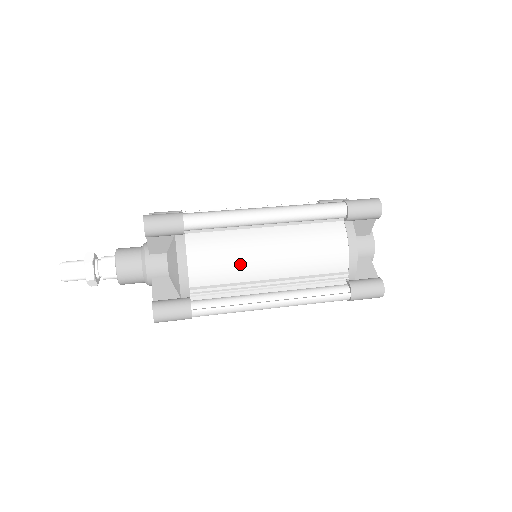
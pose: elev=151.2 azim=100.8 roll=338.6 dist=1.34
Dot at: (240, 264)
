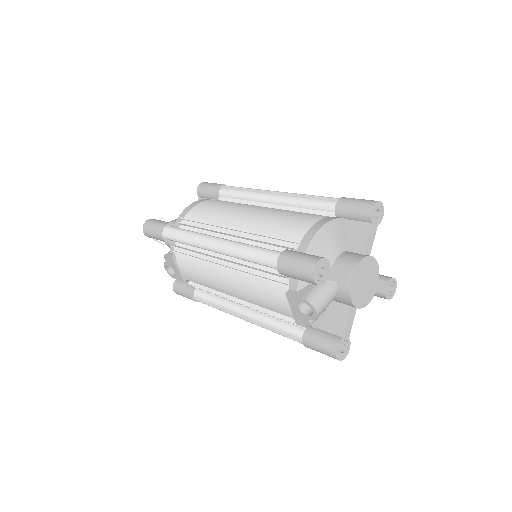
Dot at: (225, 212)
